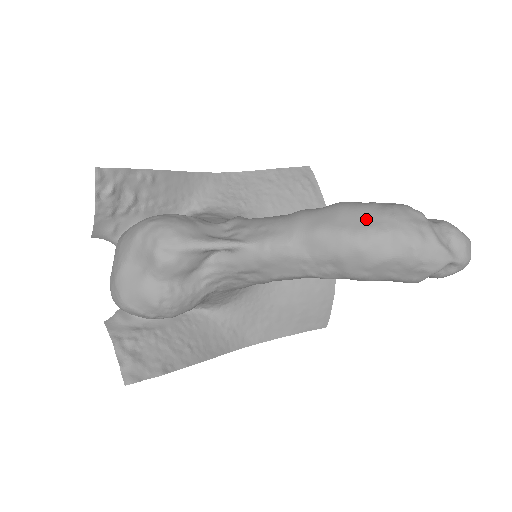
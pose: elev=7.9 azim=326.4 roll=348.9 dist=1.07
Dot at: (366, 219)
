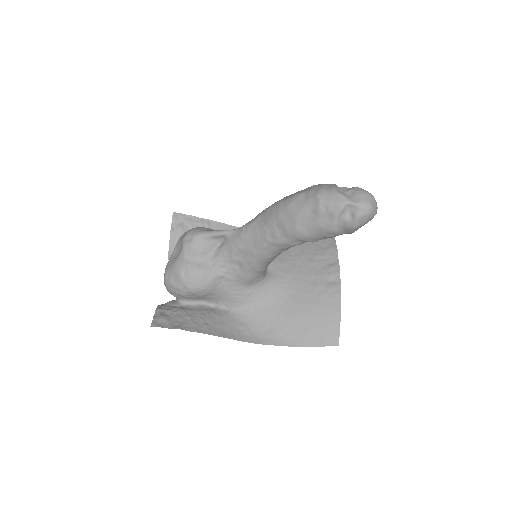
Dot at: occluded
